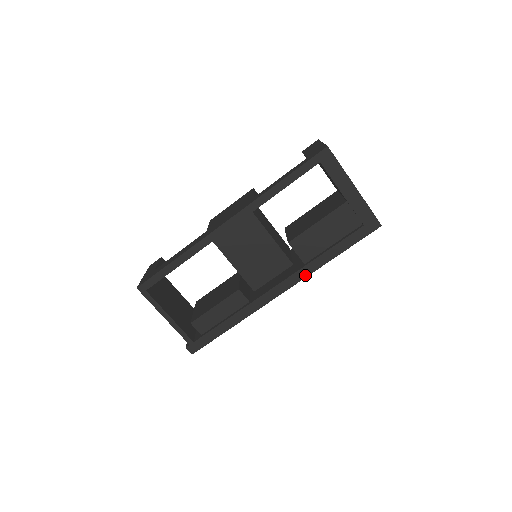
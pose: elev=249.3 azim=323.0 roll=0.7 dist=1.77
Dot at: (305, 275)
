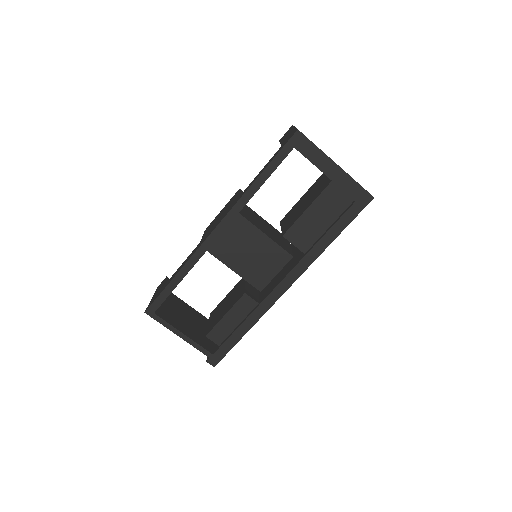
Dot at: (307, 265)
